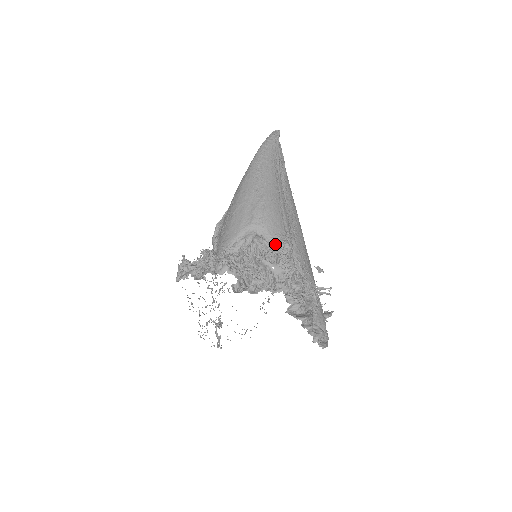
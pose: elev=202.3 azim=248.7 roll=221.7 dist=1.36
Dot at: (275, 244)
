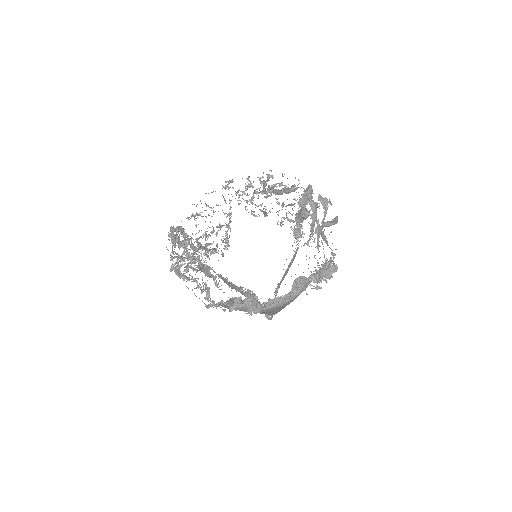
Dot at: occluded
